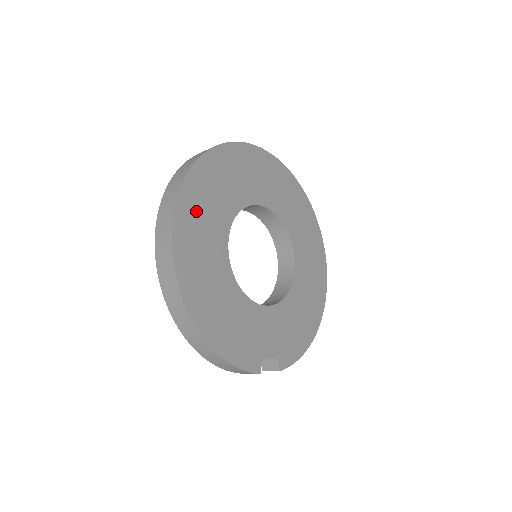
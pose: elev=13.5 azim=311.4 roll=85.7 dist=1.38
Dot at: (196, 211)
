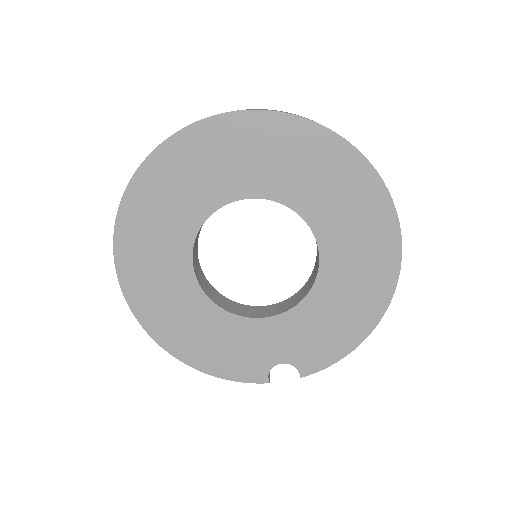
Dot at: (140, 249)
